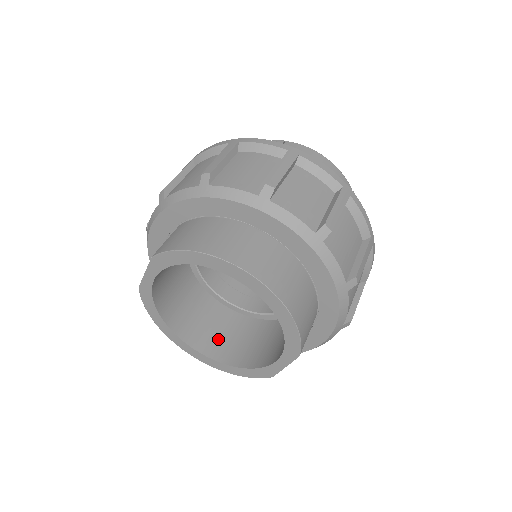
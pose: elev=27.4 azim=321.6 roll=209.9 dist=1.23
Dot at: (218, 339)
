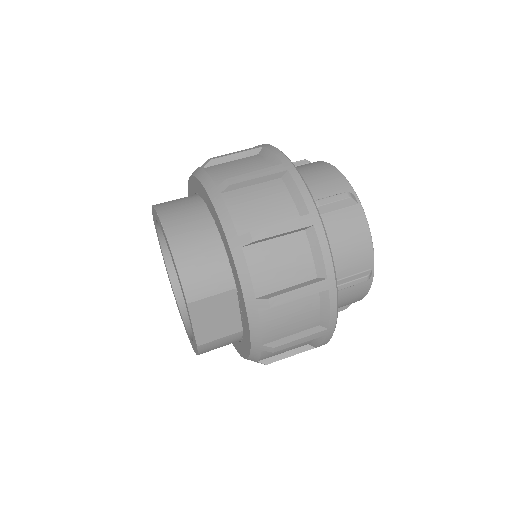
Dot at: occluded
